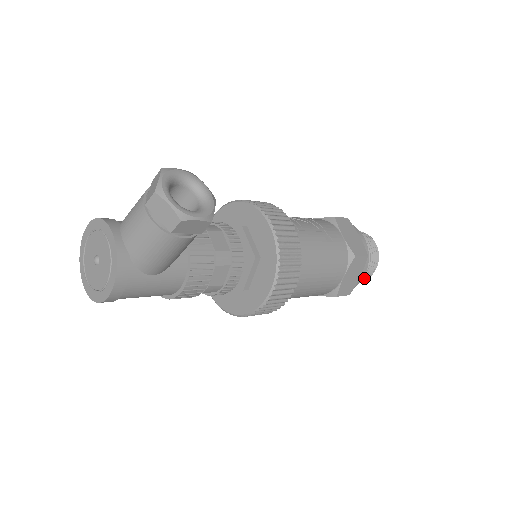
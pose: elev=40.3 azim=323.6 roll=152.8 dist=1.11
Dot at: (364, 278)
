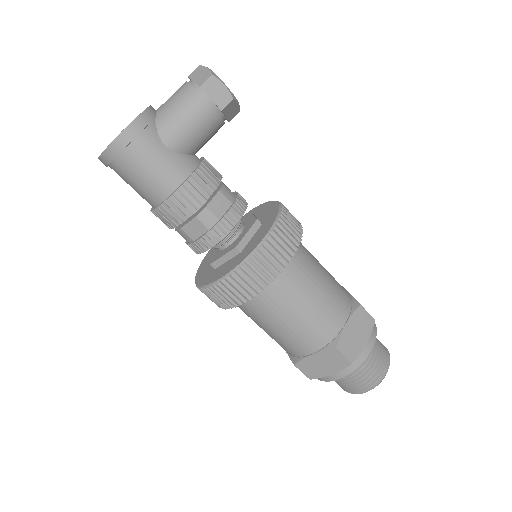
Dot at: (372, 379)
